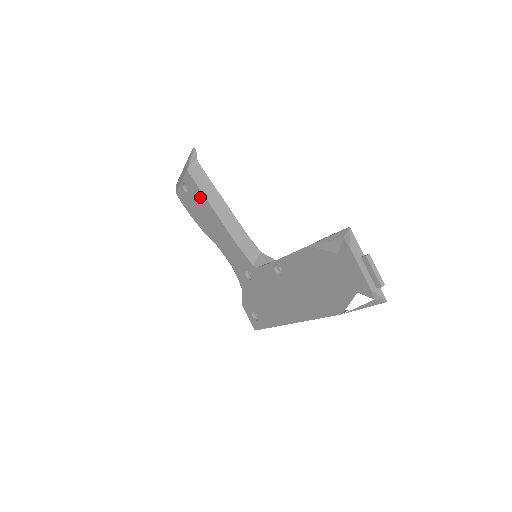
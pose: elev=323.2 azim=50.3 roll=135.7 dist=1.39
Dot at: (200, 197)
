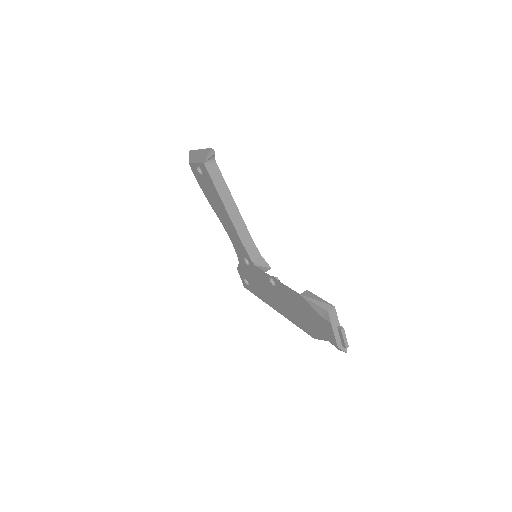
Dot at: (213, 188)
